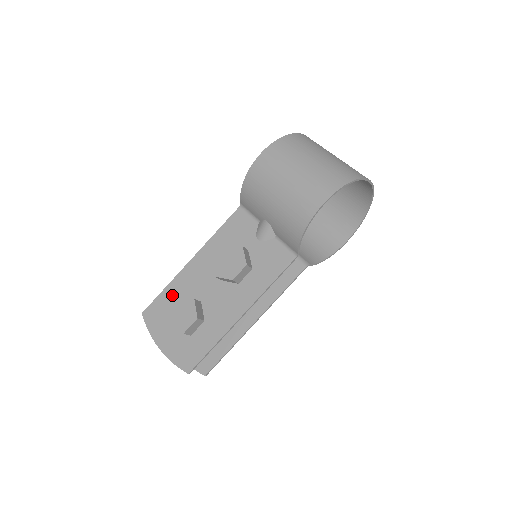
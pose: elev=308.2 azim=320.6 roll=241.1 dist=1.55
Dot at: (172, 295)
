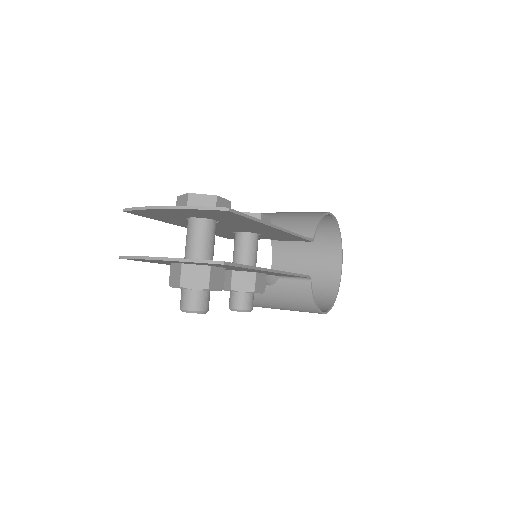
Dot at: occluded
